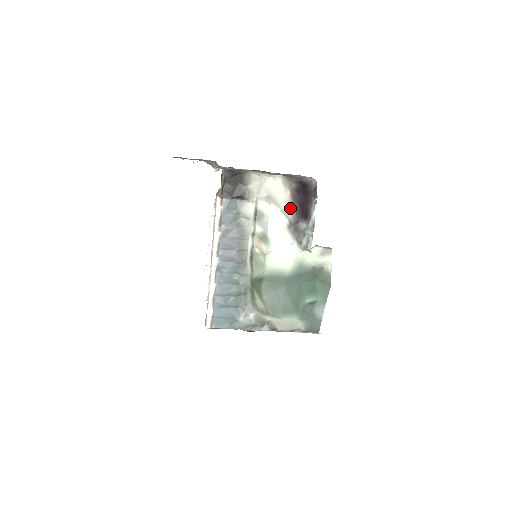
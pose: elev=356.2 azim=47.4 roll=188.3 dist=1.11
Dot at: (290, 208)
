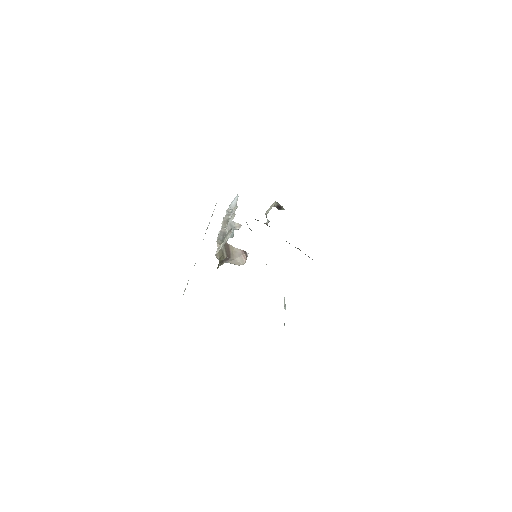
Dot at: occluded
